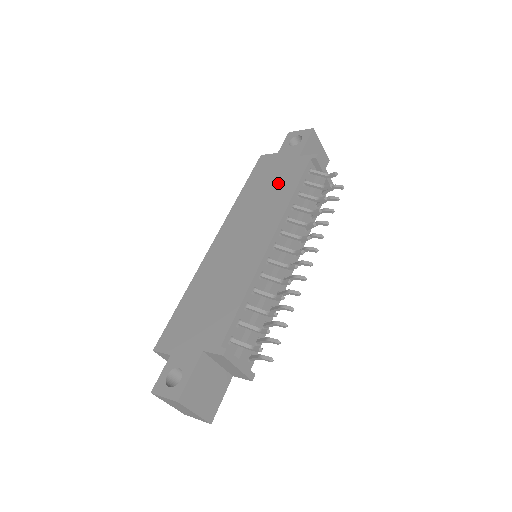
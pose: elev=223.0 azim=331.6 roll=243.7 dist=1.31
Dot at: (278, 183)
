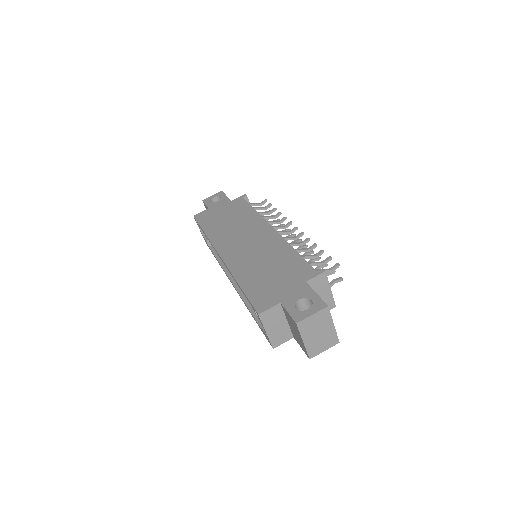
Dot at: (234, 214)
